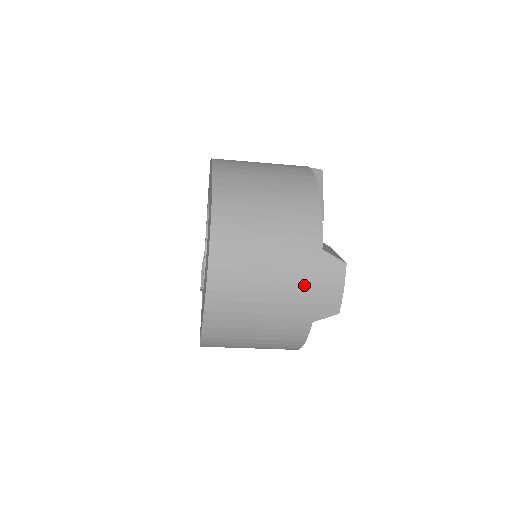
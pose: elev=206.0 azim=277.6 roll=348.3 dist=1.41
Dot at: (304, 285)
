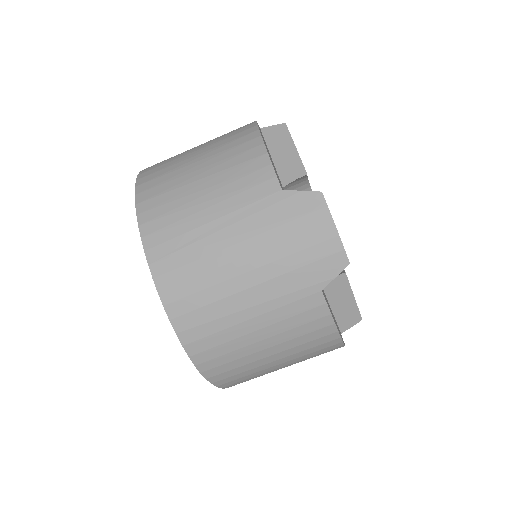
Dot at: (280, 245)
